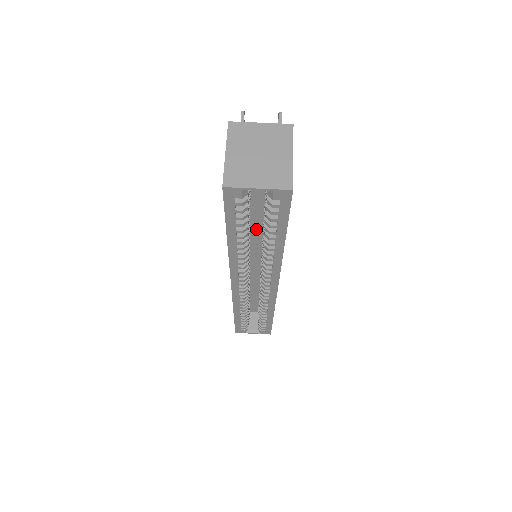
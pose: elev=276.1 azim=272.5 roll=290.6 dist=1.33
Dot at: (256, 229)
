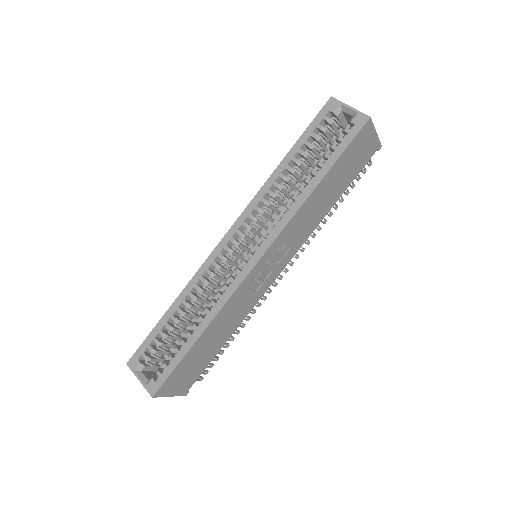
Dot at: occluded
